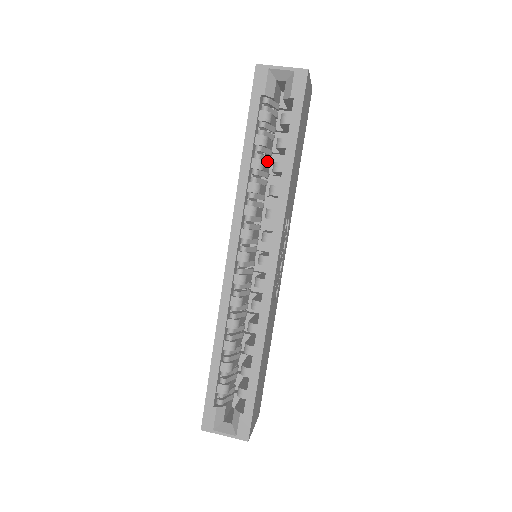
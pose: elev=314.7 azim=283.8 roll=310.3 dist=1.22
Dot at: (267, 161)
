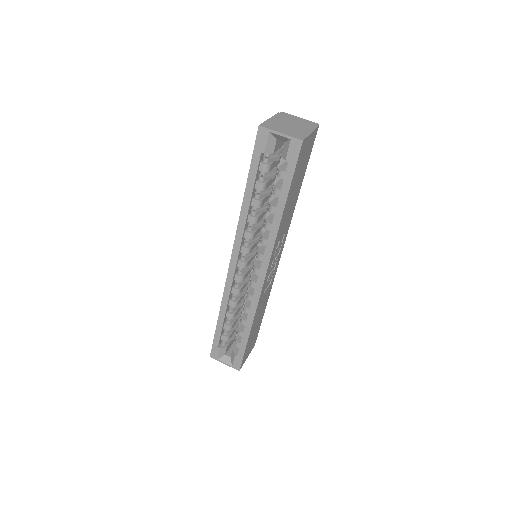
Dot at: (267, 195)
